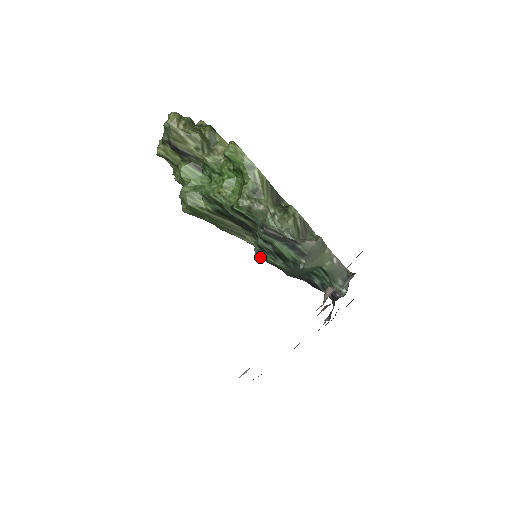
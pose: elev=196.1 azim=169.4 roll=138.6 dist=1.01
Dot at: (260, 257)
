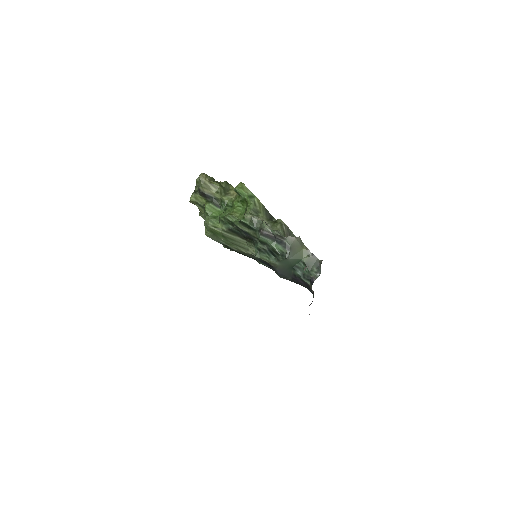
Dot at: (259, 257)
